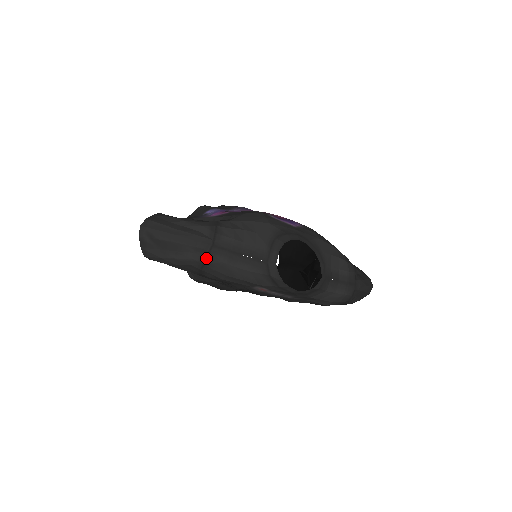
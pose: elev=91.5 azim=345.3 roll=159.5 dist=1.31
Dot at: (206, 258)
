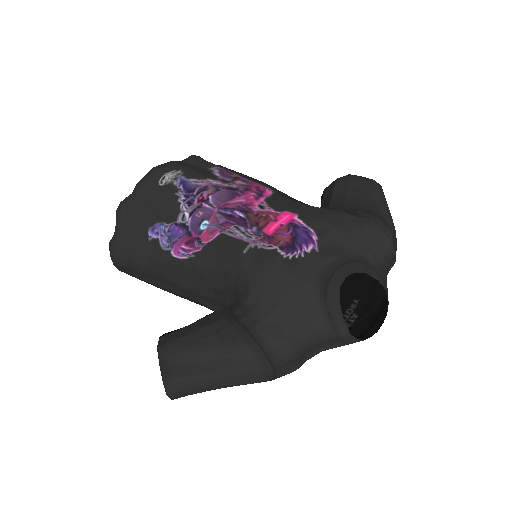
Dot at: (273, 379)
